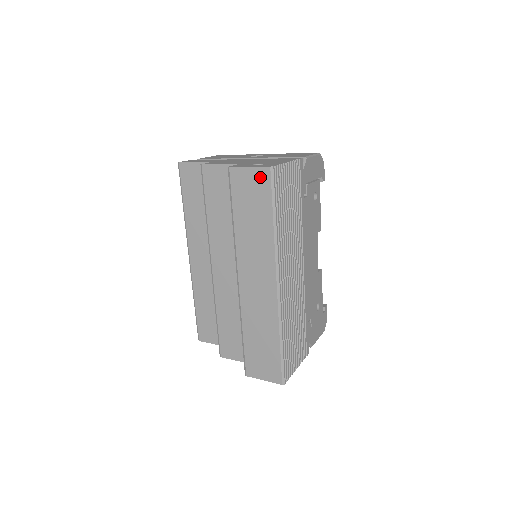
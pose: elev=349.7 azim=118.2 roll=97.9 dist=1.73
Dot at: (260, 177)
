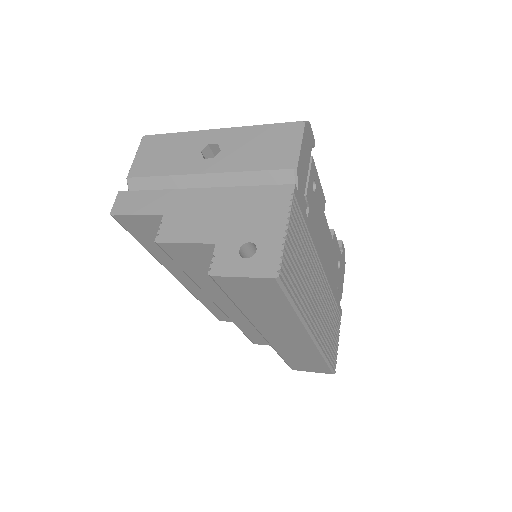
Dot at: (262, 284)
